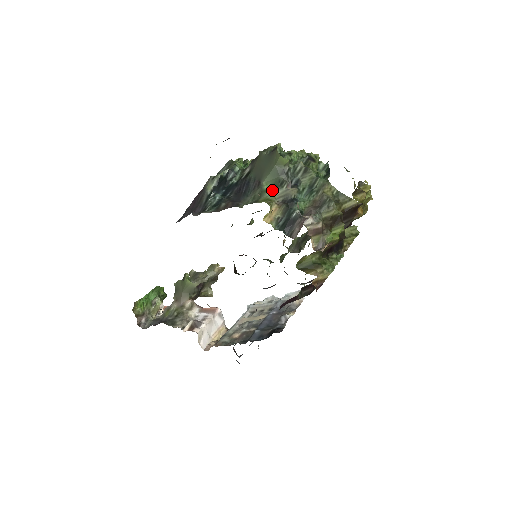
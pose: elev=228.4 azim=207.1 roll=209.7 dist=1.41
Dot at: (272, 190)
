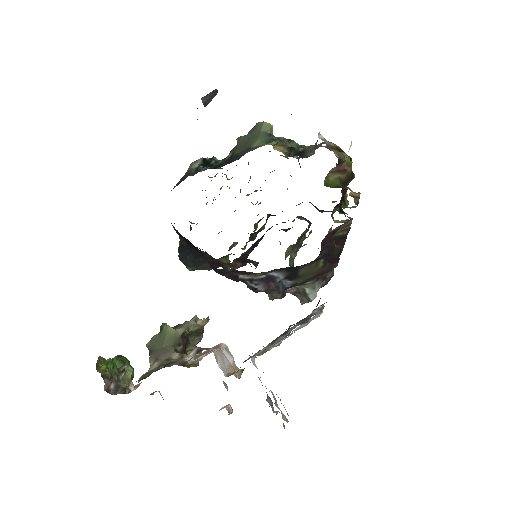
Dot at: (267, 143)
